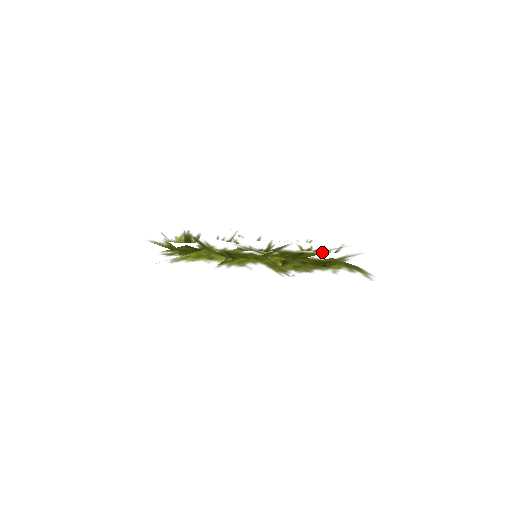
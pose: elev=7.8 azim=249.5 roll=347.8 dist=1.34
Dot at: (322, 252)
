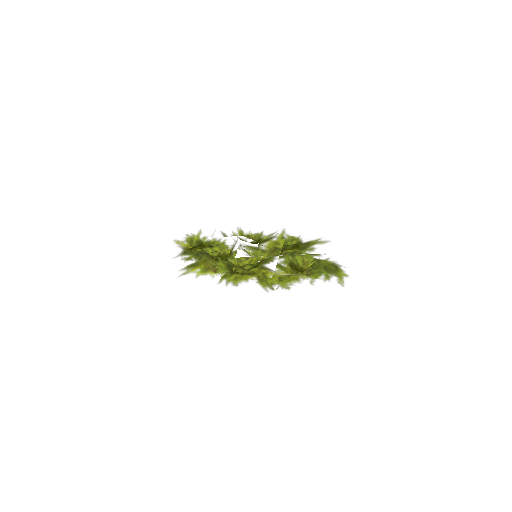
Dot at: occluded
